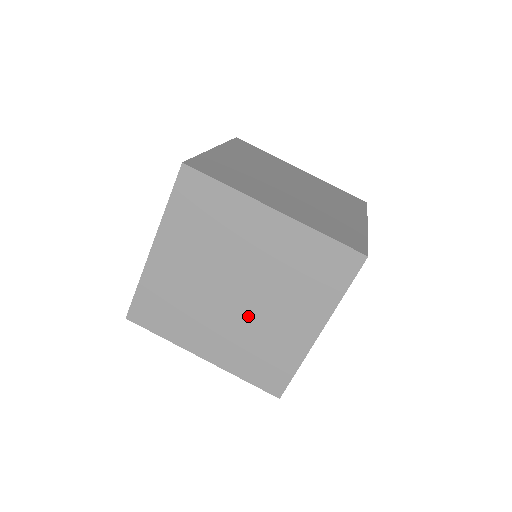
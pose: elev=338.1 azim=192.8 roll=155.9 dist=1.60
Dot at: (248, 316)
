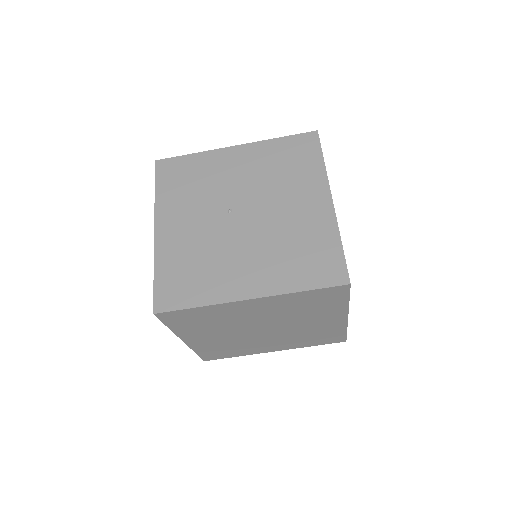
Dot at: (250, 338)
